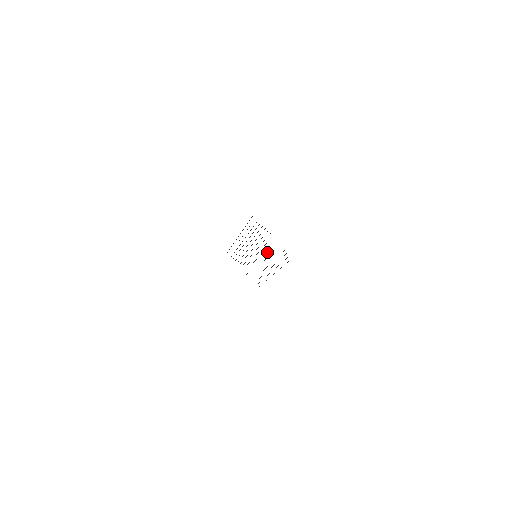
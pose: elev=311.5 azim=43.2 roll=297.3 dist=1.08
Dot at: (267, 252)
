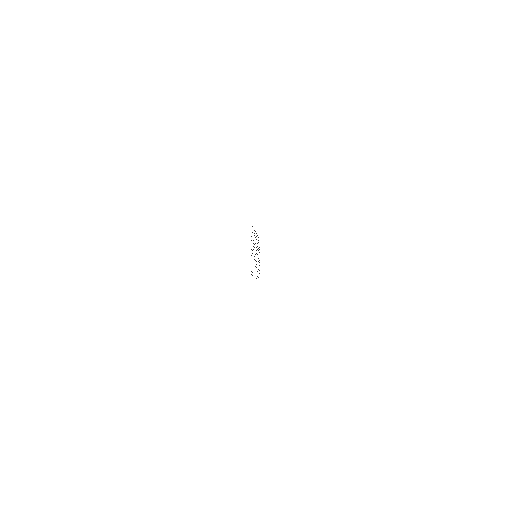
Dot at: occluded
